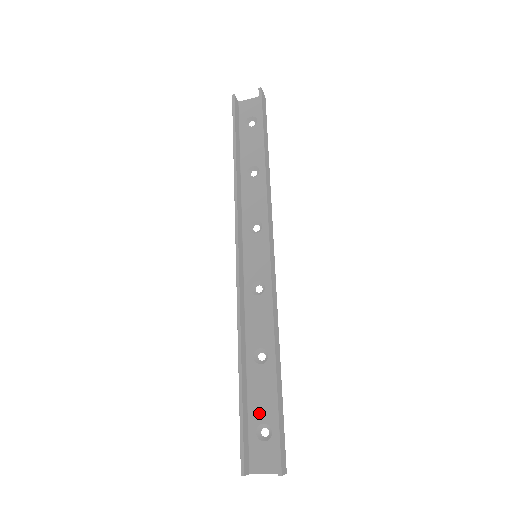
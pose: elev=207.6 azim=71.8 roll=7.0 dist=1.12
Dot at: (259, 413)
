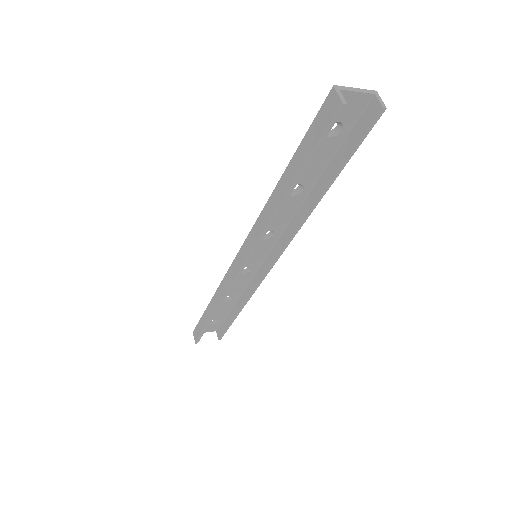
Dot at: (213, 318)
